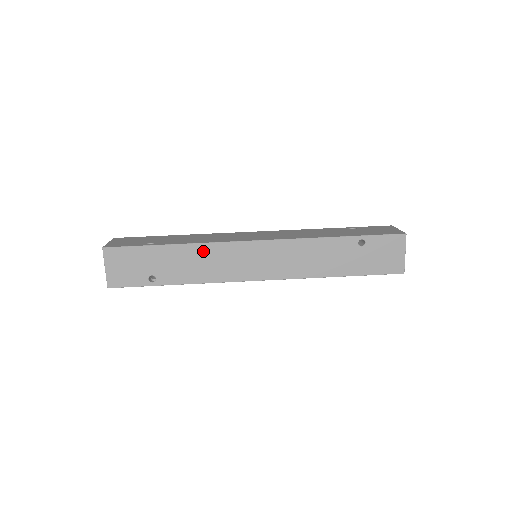
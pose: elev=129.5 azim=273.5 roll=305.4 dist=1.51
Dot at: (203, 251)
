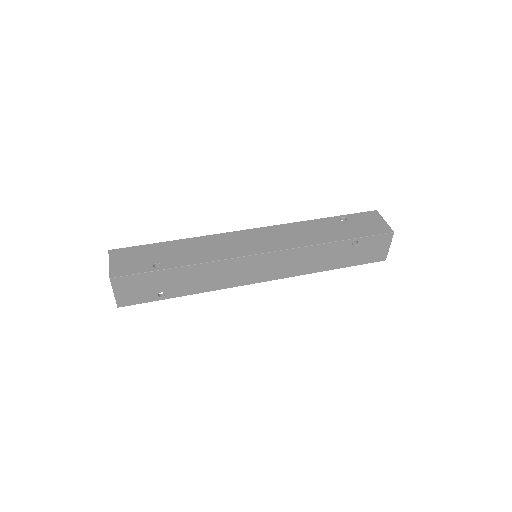
Dot at: (211, 268)
